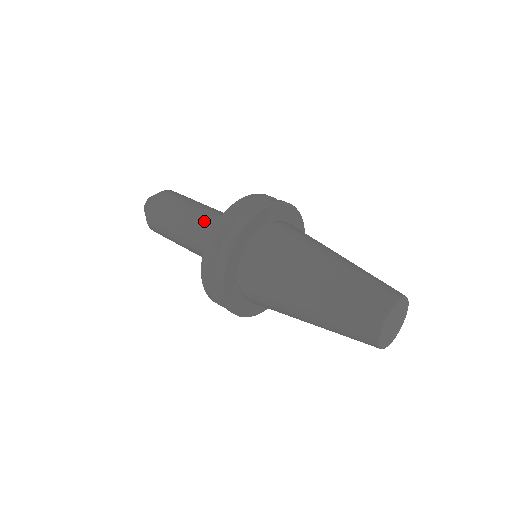
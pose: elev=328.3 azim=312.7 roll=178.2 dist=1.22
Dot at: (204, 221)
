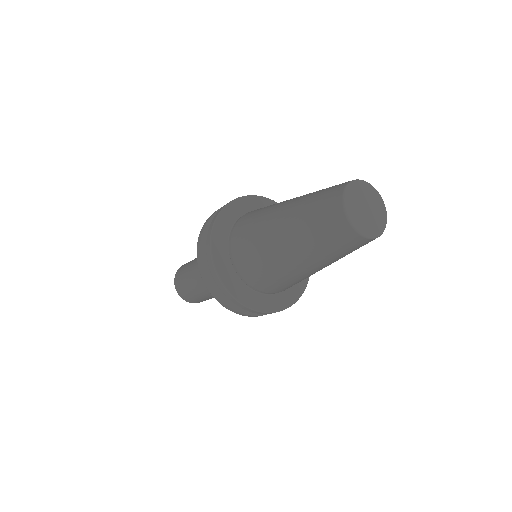
Dot at: occluded
